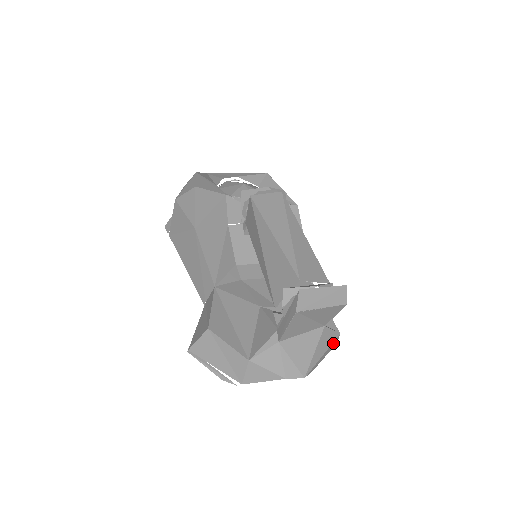
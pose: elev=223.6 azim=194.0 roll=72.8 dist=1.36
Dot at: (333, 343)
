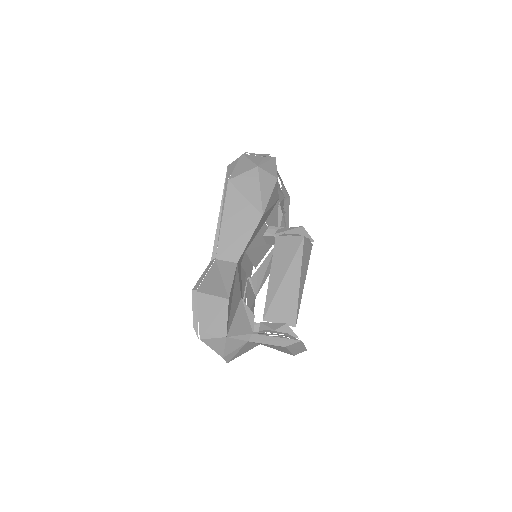
Dot at: occluded
